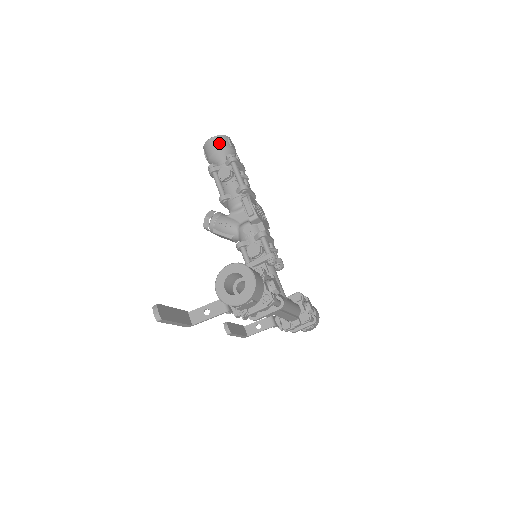
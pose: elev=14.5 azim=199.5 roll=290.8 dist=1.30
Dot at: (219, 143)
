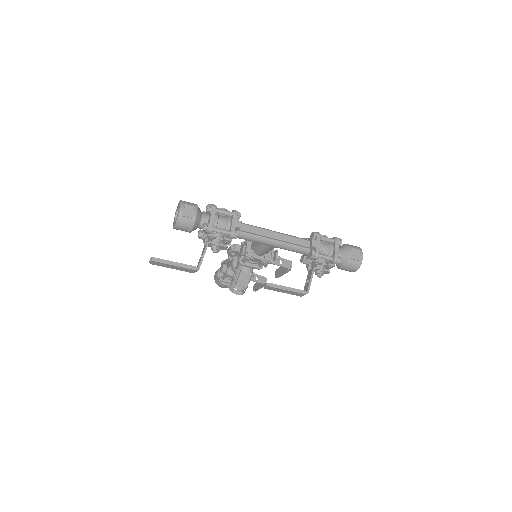
Dot at: (217, 271)
